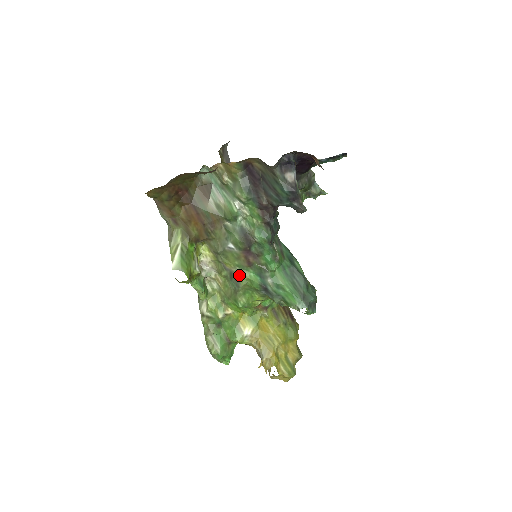
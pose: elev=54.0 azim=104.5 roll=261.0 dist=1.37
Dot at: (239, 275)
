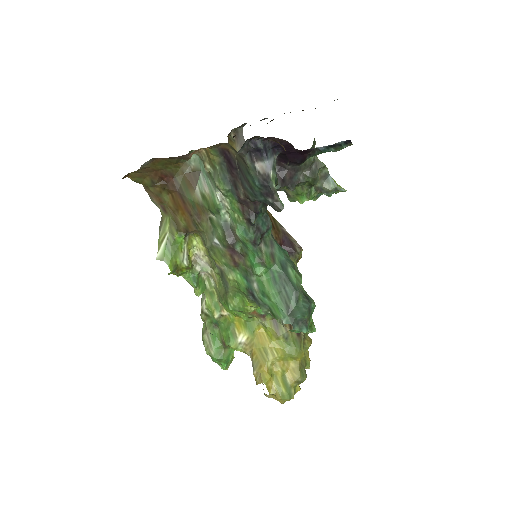
Dot at: (226, 275)
